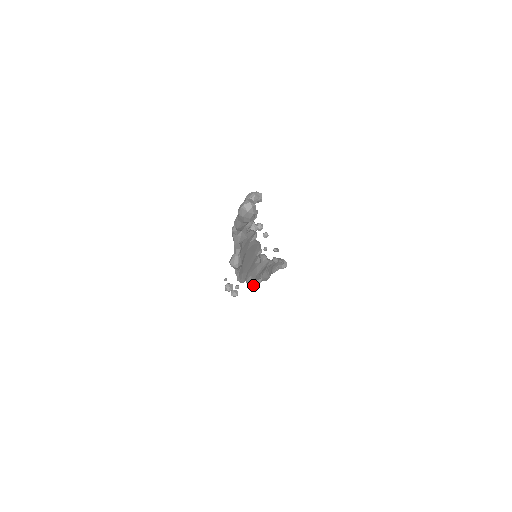
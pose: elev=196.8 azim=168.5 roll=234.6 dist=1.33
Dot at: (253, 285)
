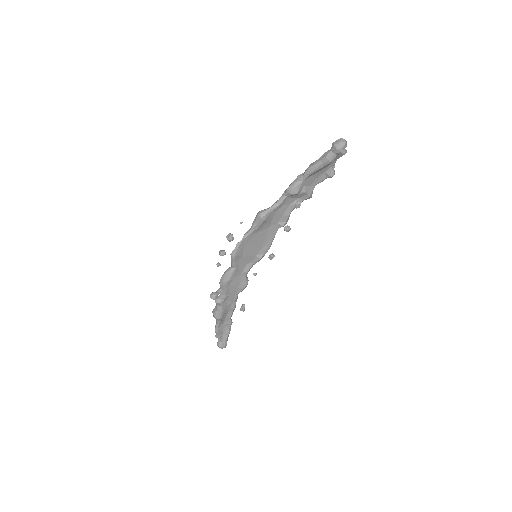
Dot at: (217, 293)
